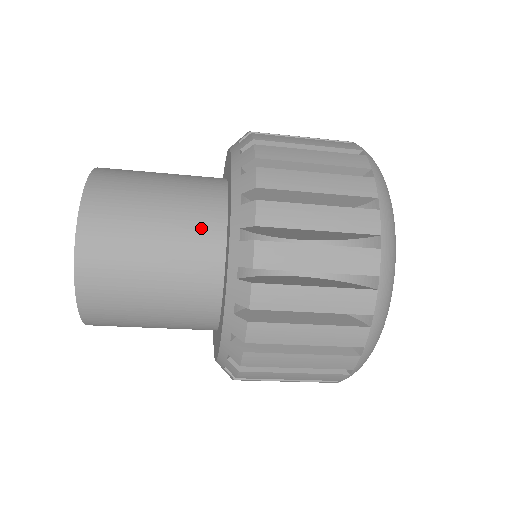
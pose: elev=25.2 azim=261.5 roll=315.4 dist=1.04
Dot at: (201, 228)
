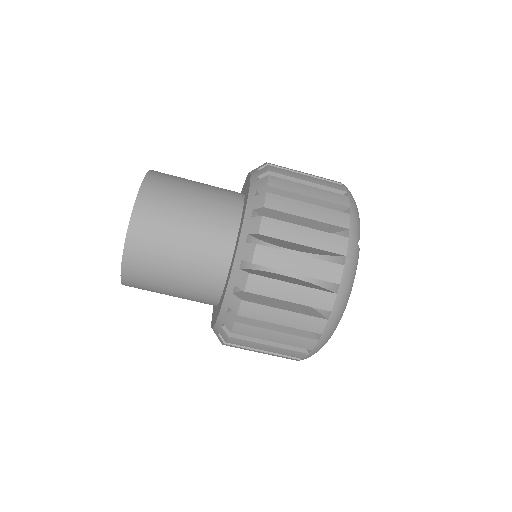
Dot at: occluded
